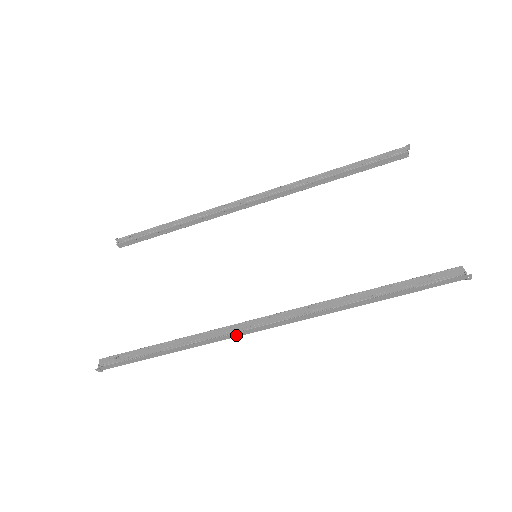
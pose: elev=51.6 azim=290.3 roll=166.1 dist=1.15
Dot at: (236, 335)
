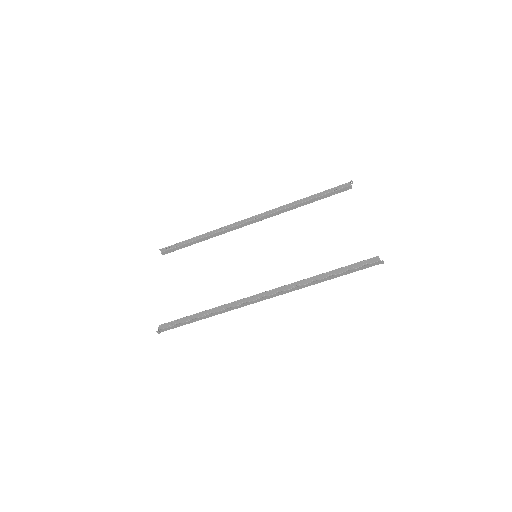
Dot at: (246, 305)
